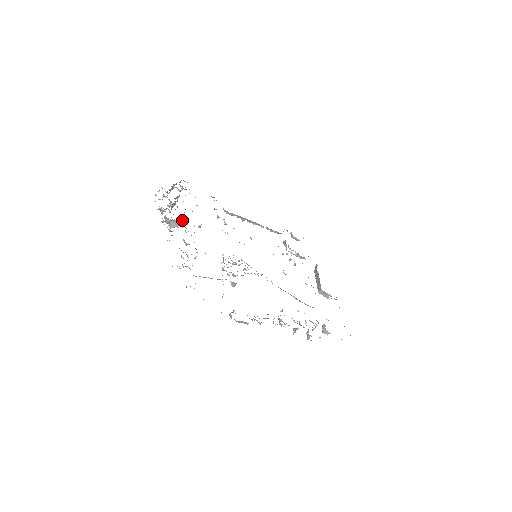
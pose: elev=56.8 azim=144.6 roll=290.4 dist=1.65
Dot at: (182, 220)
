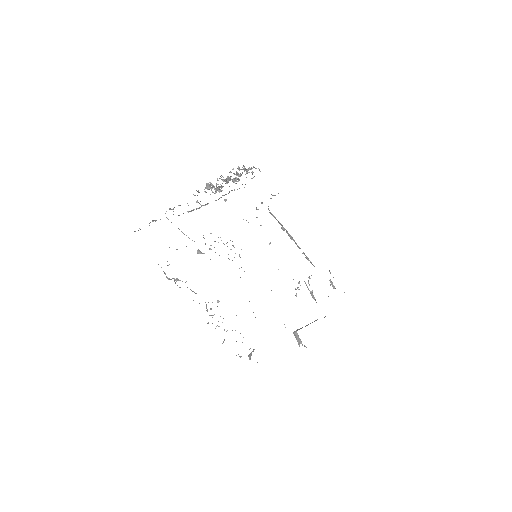
Dot at: (220, 189)
